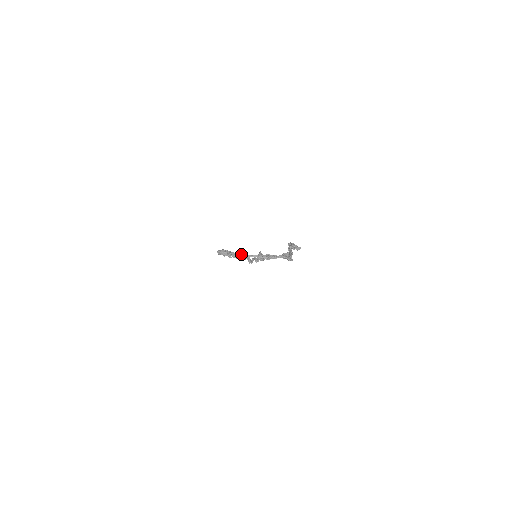
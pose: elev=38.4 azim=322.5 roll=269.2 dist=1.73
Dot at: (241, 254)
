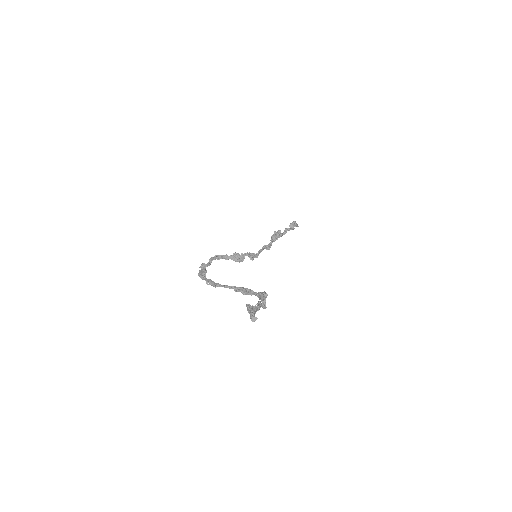
Dot at: (237, 256)
